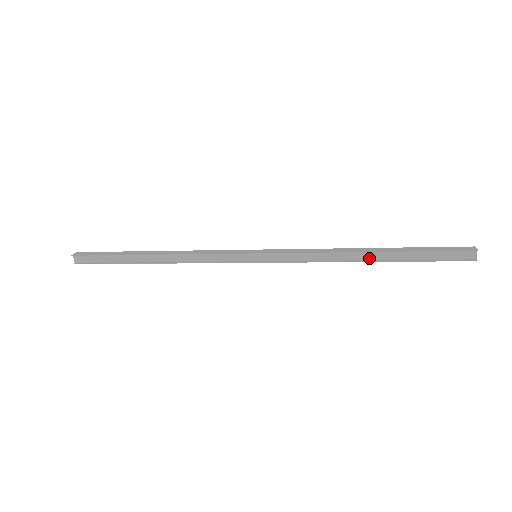
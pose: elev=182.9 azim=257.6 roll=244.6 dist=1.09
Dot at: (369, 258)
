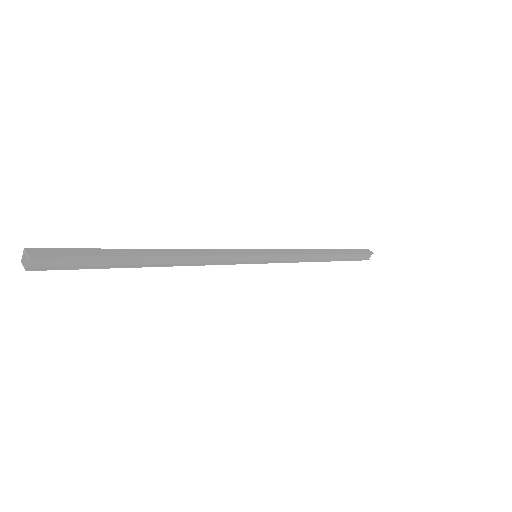
Dot at: (326, 258)
